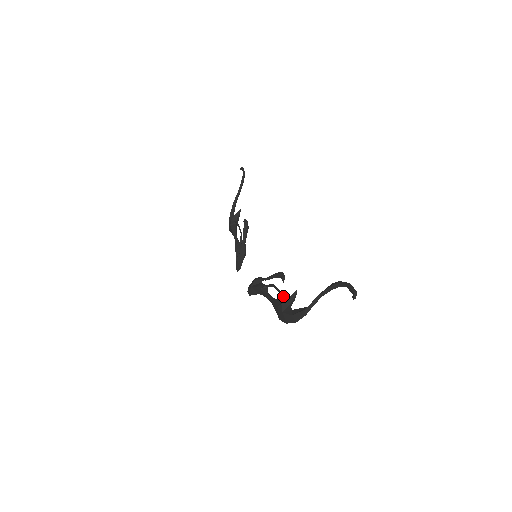
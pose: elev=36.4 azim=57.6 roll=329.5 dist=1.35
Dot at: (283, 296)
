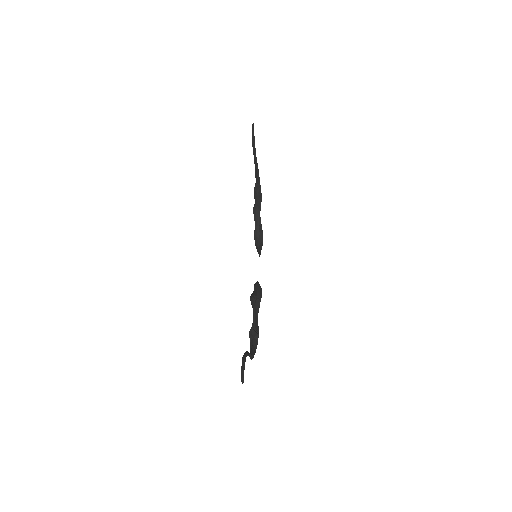
Dot at: (253, 324)
